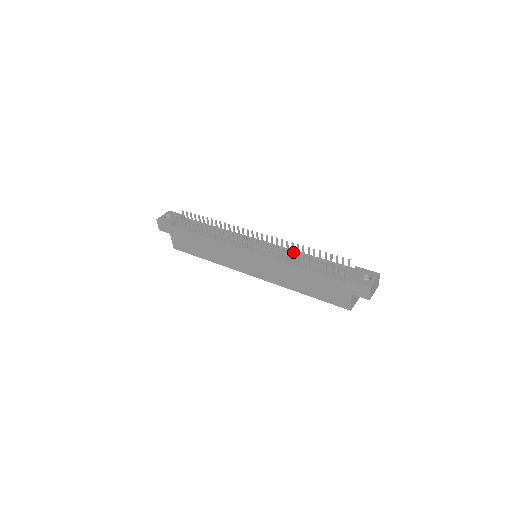
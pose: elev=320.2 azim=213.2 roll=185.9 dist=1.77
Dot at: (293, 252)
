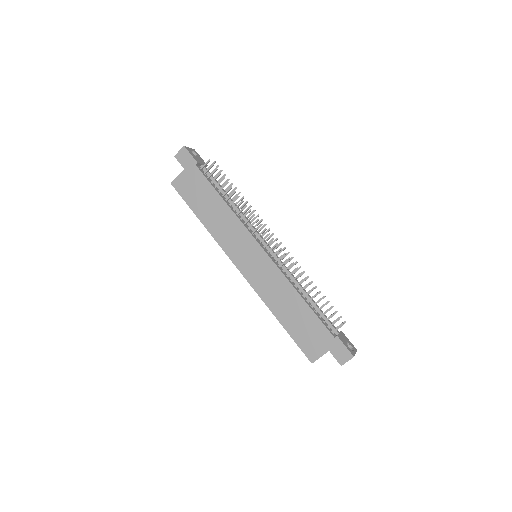
Dot at: (296, 279)
